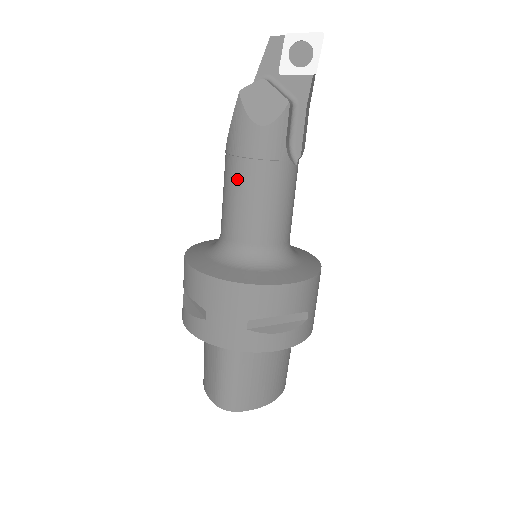
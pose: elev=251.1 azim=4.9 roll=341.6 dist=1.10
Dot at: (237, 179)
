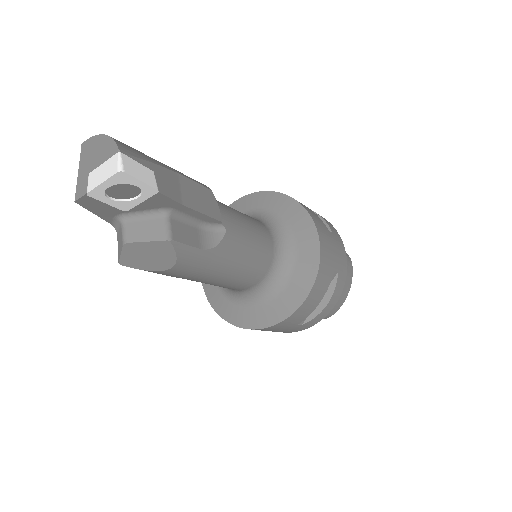
Dot at: occluded
